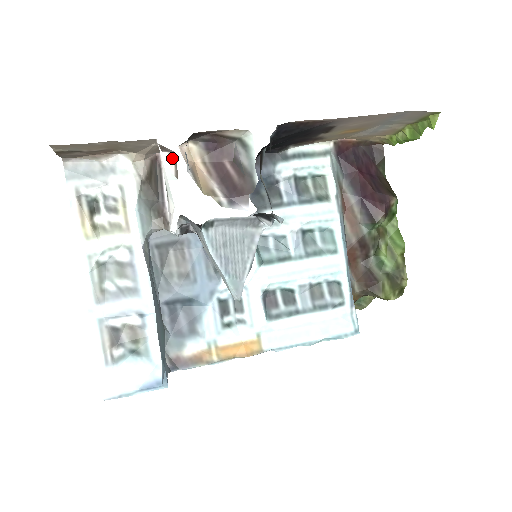
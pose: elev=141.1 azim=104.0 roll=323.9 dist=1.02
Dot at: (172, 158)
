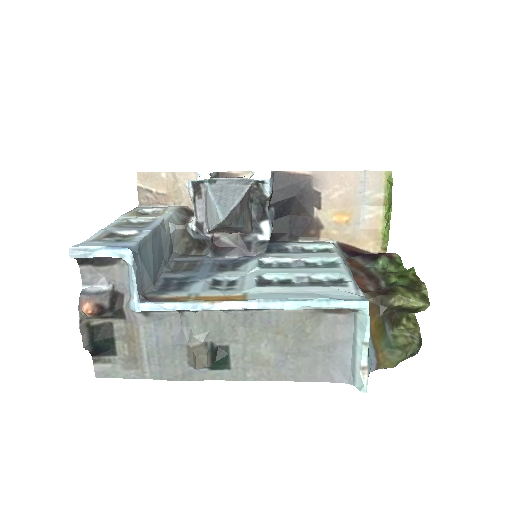
Dot at: occluded
